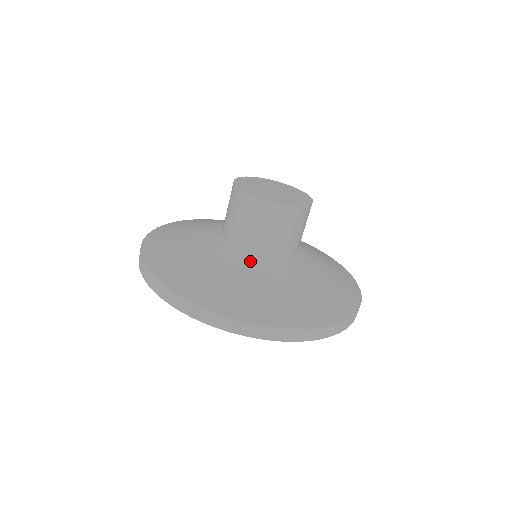
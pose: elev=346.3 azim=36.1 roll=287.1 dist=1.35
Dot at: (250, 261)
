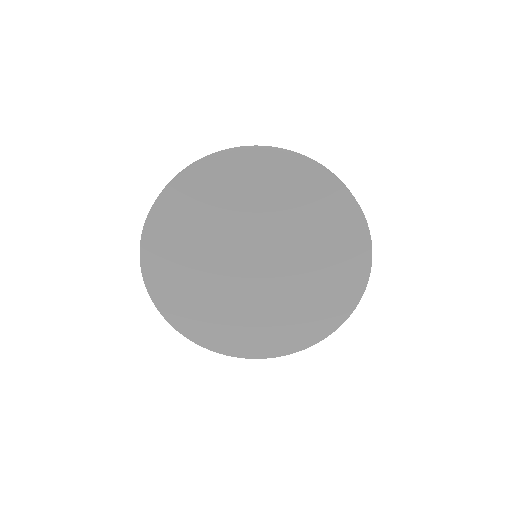
Dot at: occluded
